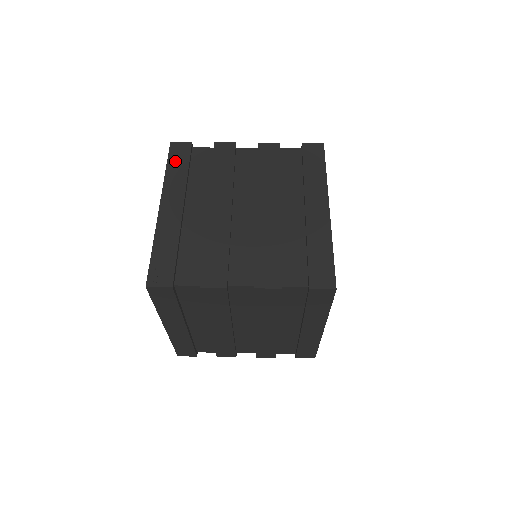
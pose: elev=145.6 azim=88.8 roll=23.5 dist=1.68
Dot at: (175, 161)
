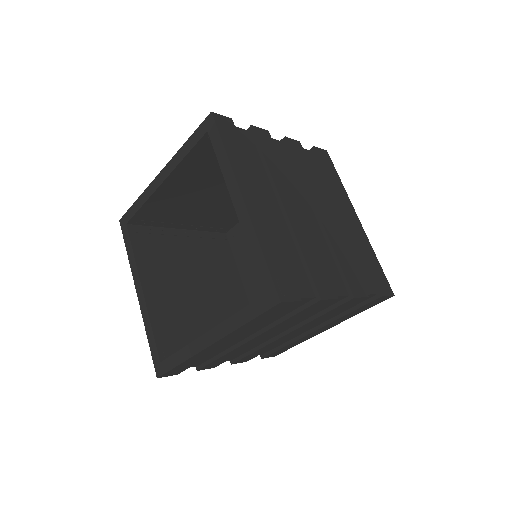
Dot at: (229, 140)
